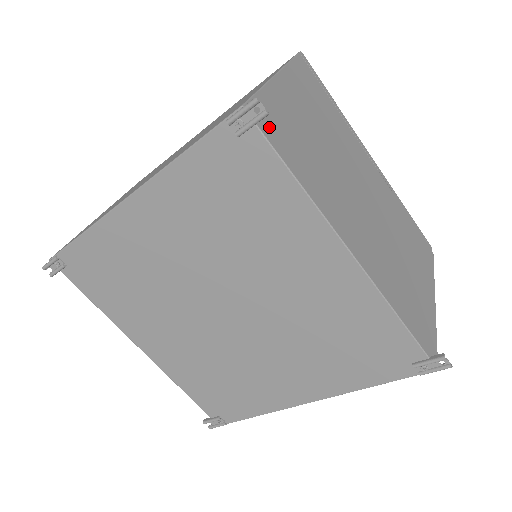
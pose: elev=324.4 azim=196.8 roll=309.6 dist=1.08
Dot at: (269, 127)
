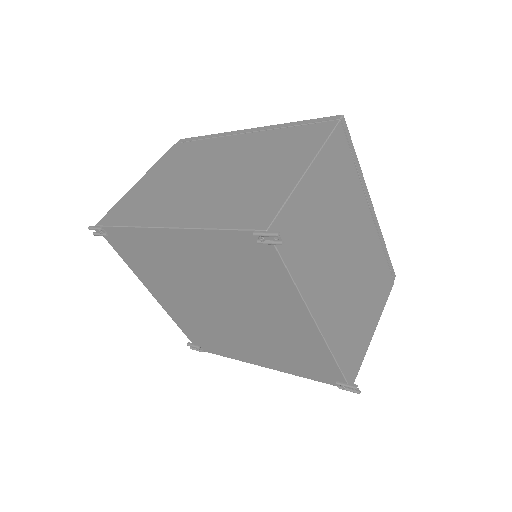
Dot at: (284, 238)
